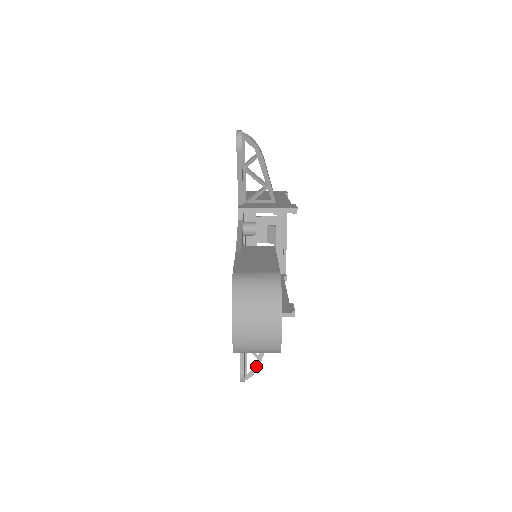
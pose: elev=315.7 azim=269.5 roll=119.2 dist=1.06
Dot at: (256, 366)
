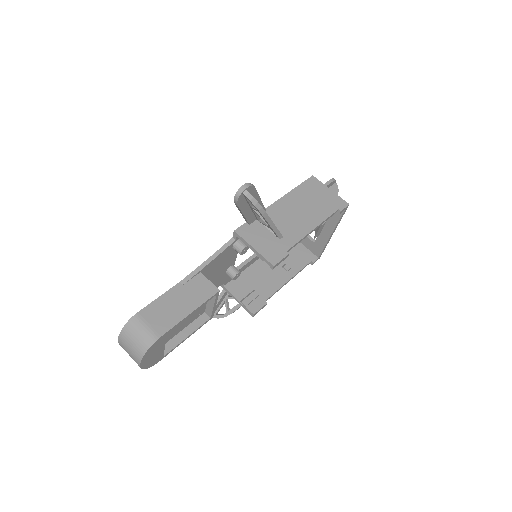
Dot at: (223, 315)
